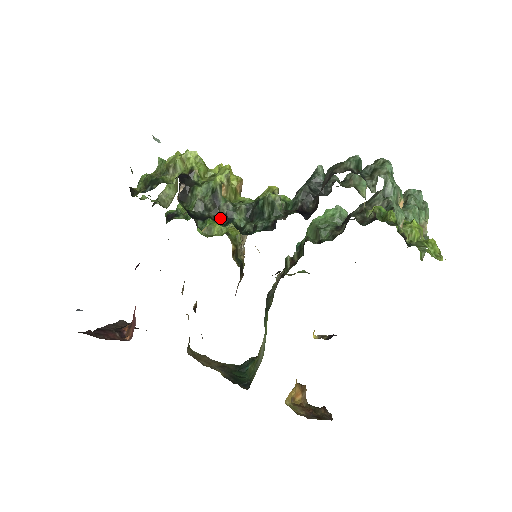
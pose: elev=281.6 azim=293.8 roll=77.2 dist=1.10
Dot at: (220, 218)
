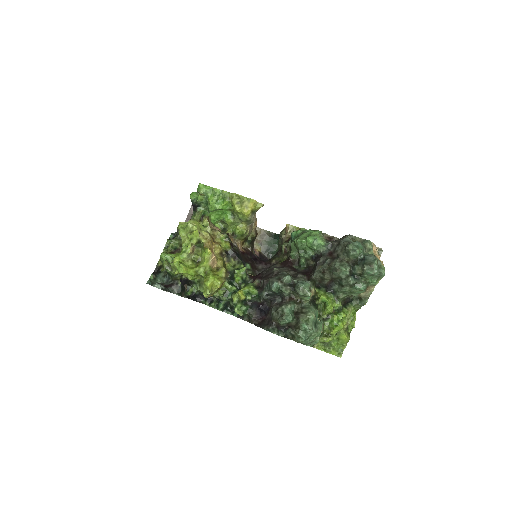
Dot at: (213, 305)
